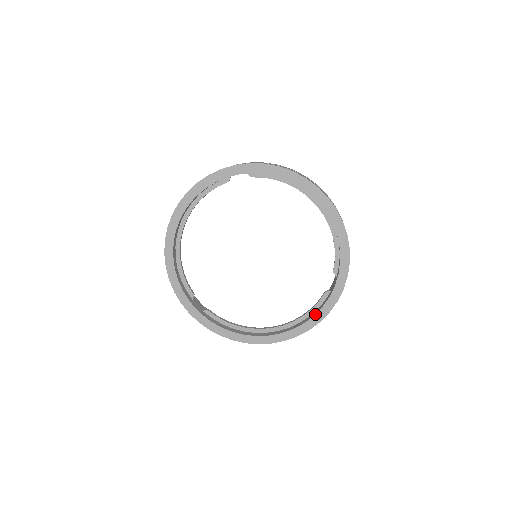
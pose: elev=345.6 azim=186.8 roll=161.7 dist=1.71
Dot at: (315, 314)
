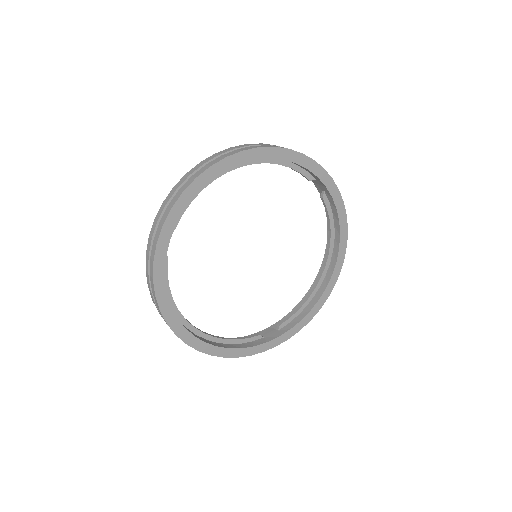
Dot at: (338, 219)
